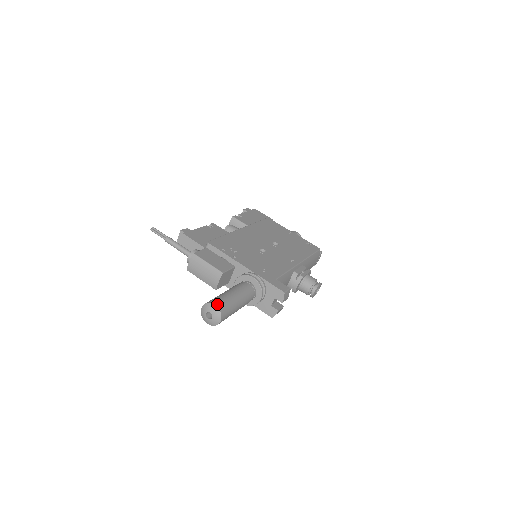
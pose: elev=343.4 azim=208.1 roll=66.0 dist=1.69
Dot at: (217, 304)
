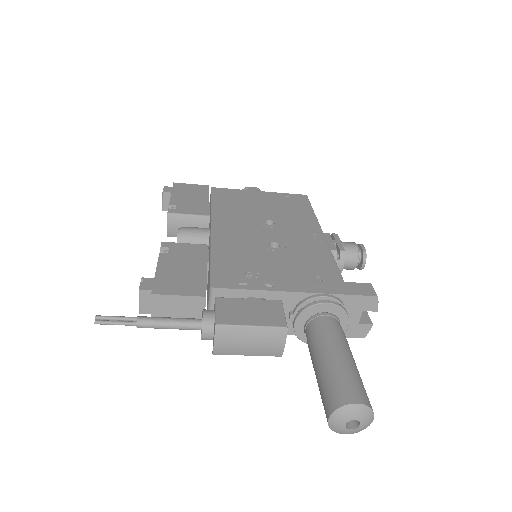
Dot at: (356, 399)
